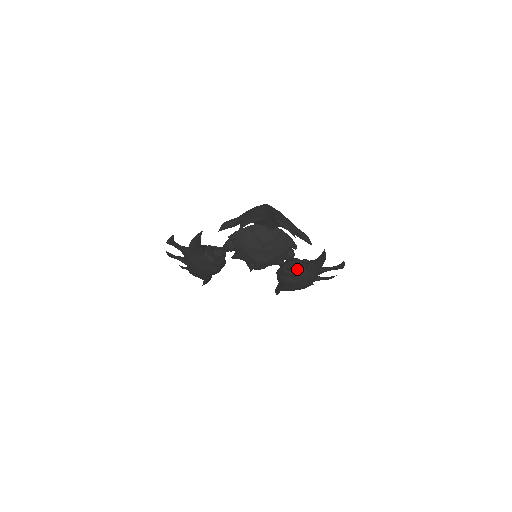
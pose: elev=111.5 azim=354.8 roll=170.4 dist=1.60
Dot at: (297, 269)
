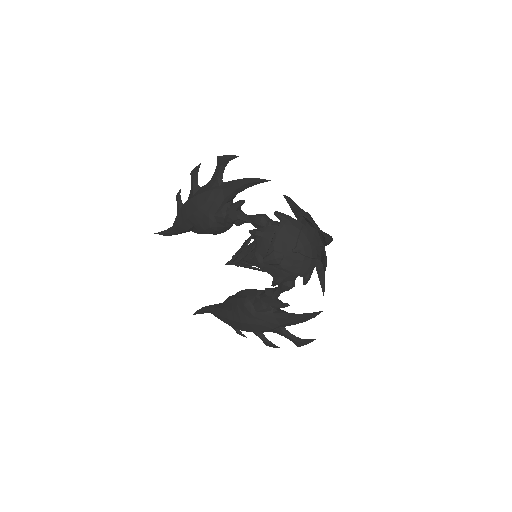
Dot at: (269, 304)
